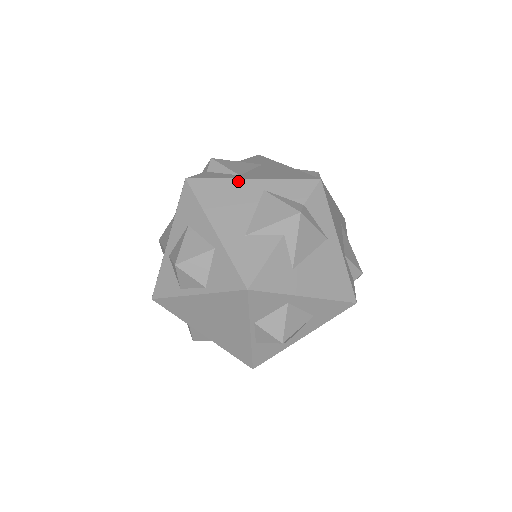
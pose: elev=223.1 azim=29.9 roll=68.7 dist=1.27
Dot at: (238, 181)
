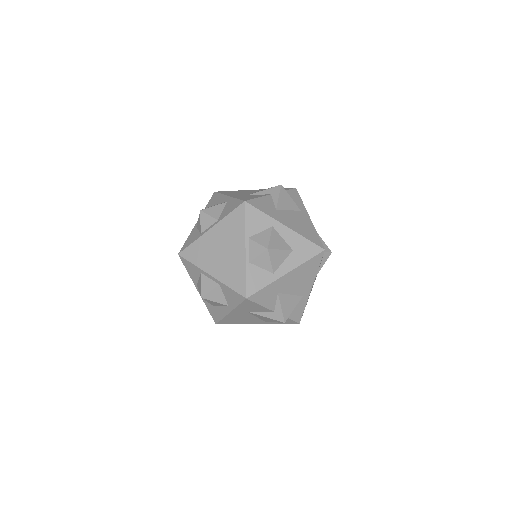
Dot at: (246, 190)
